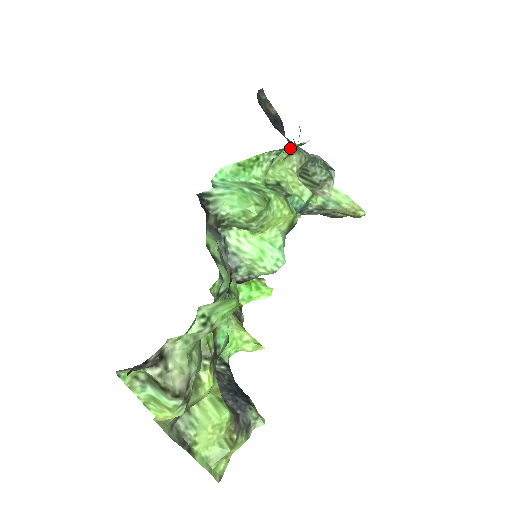
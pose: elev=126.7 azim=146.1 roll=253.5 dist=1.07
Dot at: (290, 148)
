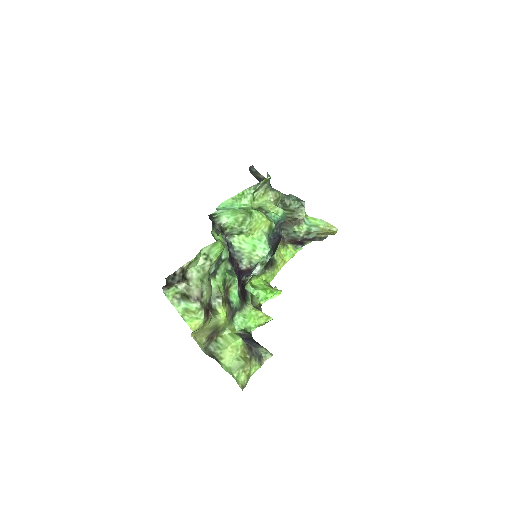
Dot at: (260, 183)
